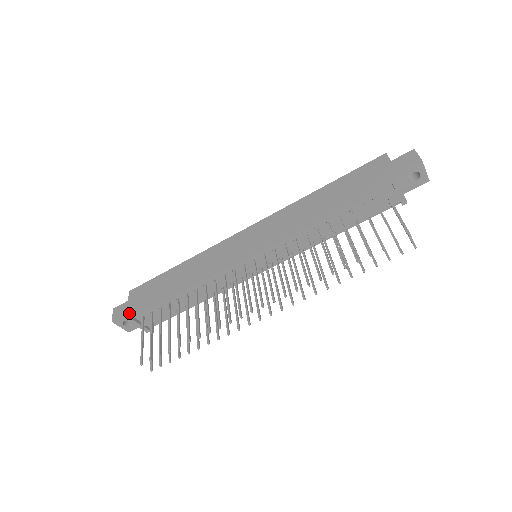
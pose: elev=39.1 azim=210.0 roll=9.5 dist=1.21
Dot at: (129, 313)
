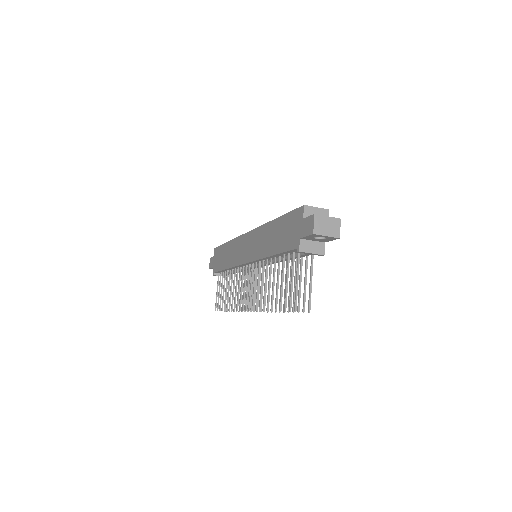
Dot at: (213, 267)
